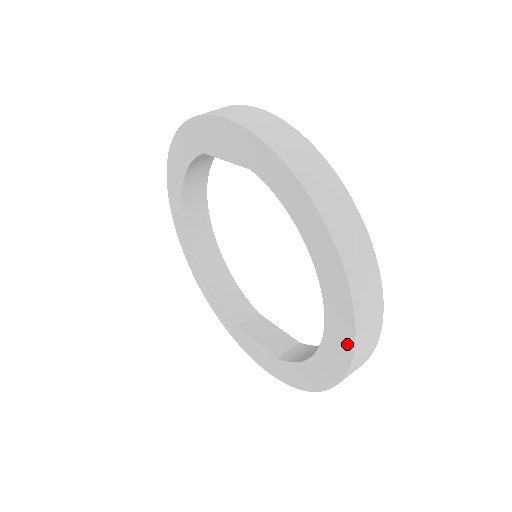
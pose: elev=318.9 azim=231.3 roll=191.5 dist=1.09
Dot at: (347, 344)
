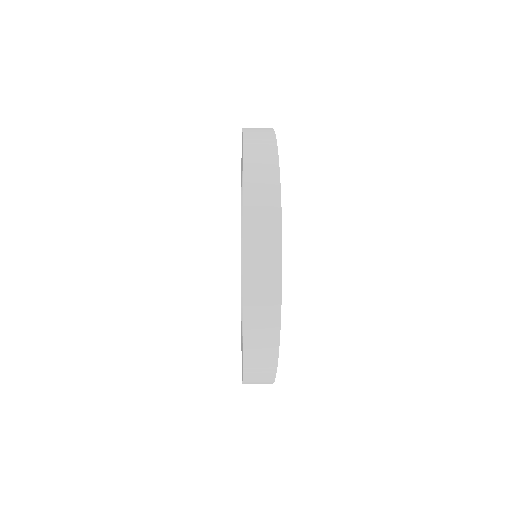
Dot at: (243, 292)
